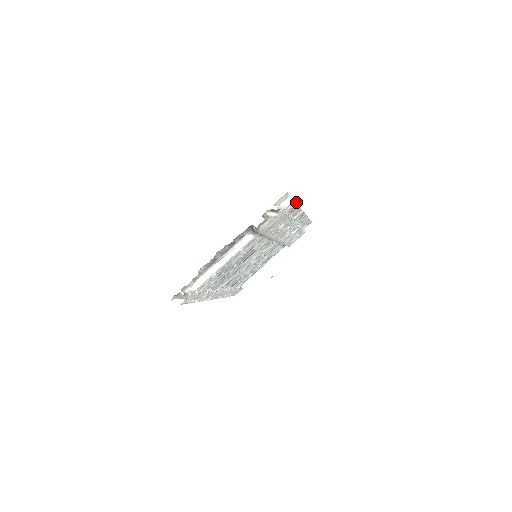
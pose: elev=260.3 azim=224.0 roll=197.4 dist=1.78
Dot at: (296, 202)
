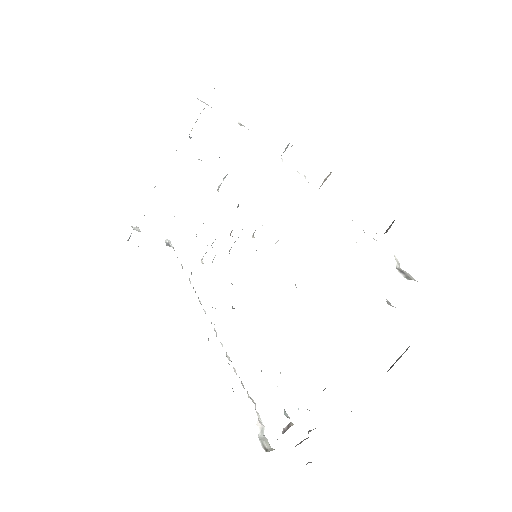
Dot at: occluded
